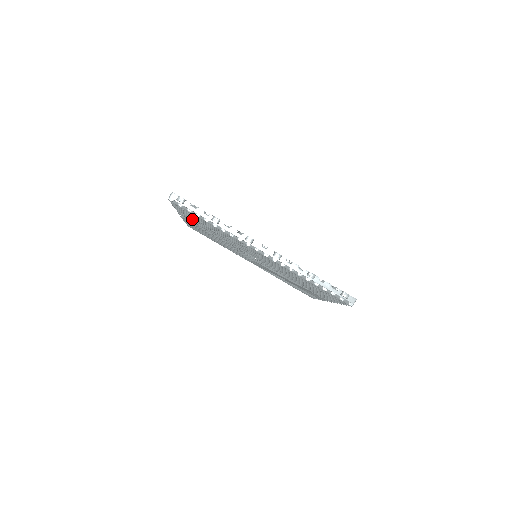
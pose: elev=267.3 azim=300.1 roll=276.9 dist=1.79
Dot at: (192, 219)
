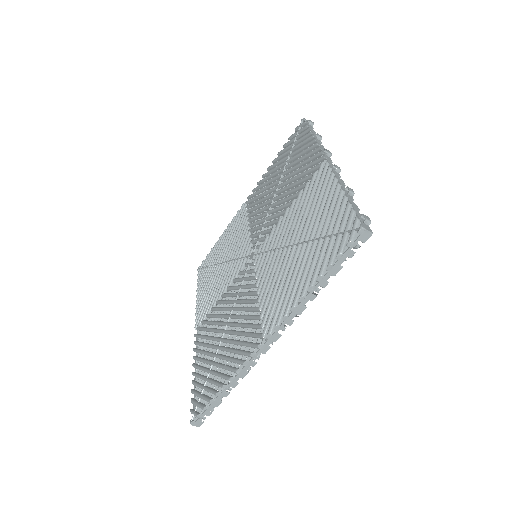
Dot at: (267, 181)
